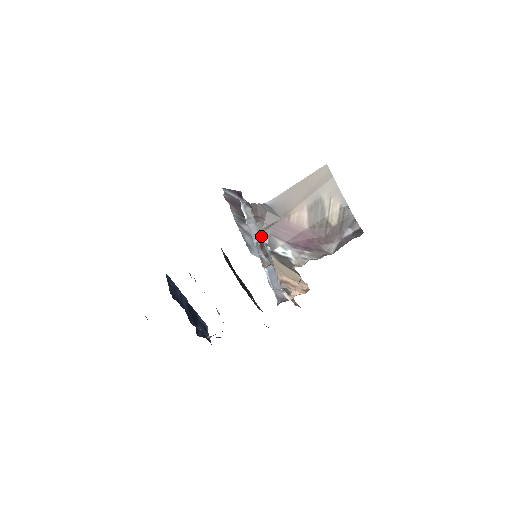
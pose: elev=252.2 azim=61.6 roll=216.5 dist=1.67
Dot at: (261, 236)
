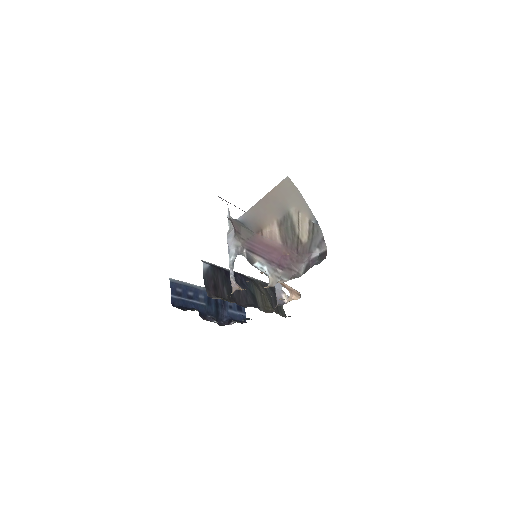
Dot at: (238, 252)
